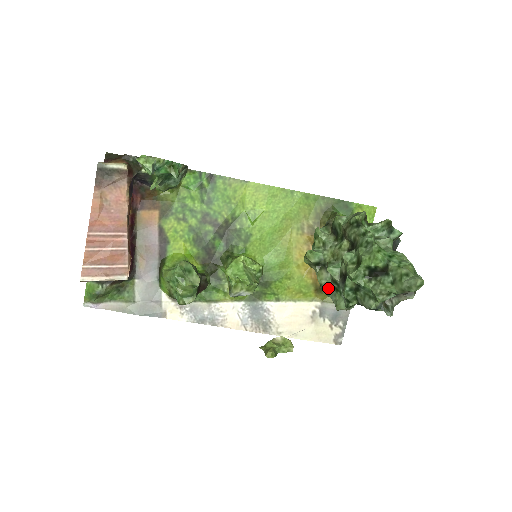
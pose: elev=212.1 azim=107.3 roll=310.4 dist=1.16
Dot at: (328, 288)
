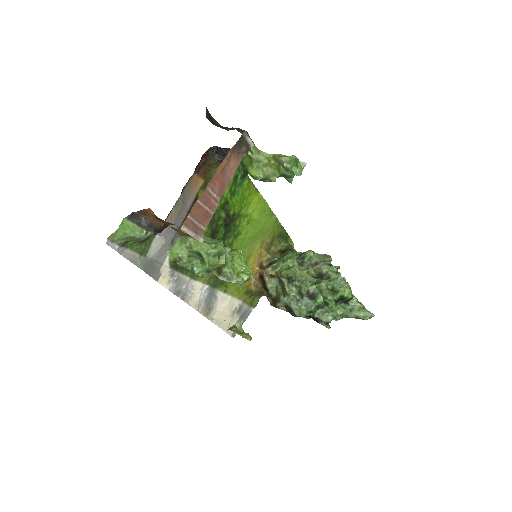
Dot at: (290, 298)
